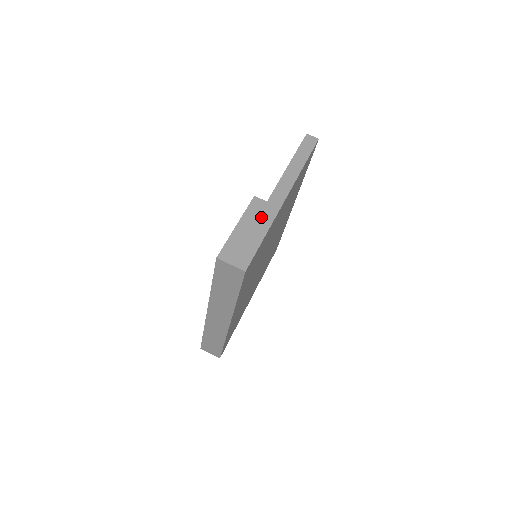
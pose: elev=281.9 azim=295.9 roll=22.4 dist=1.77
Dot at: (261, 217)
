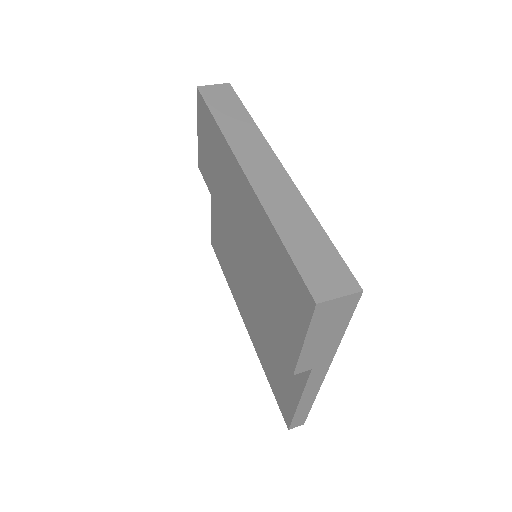
Dot at: occluded
